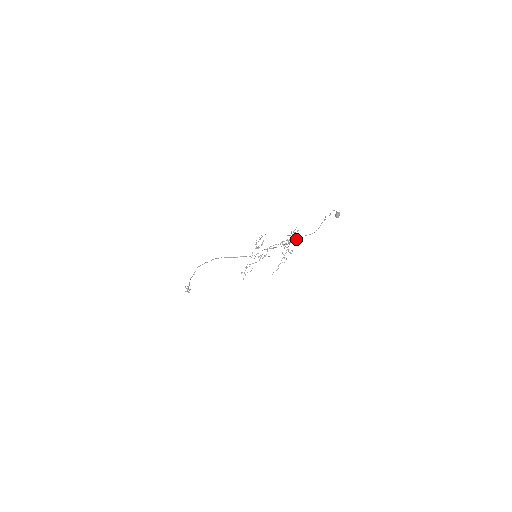
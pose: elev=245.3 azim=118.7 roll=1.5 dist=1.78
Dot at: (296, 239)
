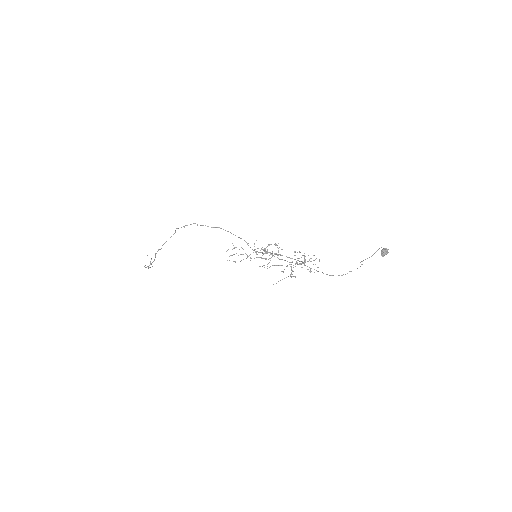
Dot at: (310, 270)
